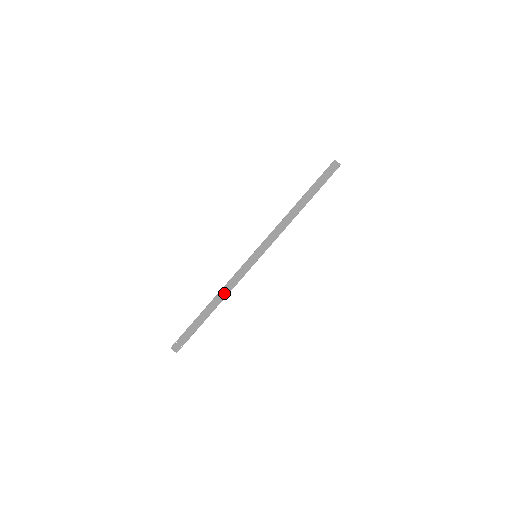
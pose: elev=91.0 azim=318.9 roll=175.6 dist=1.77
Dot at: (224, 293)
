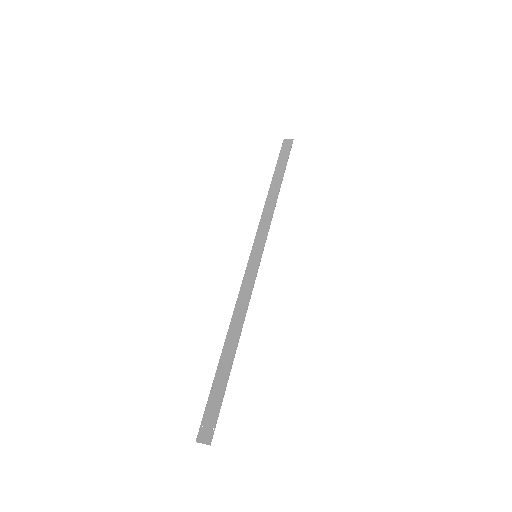
Dot at: (239, 318)
